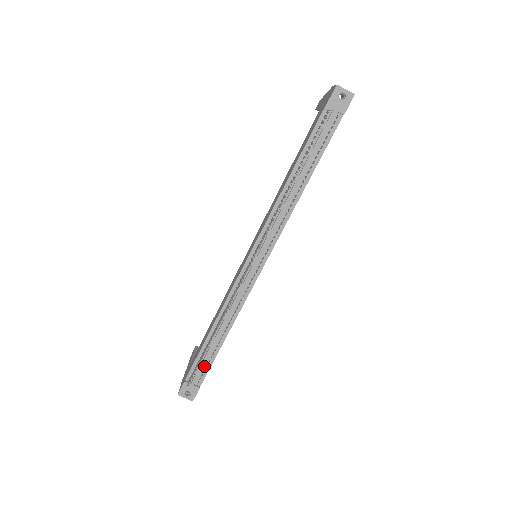
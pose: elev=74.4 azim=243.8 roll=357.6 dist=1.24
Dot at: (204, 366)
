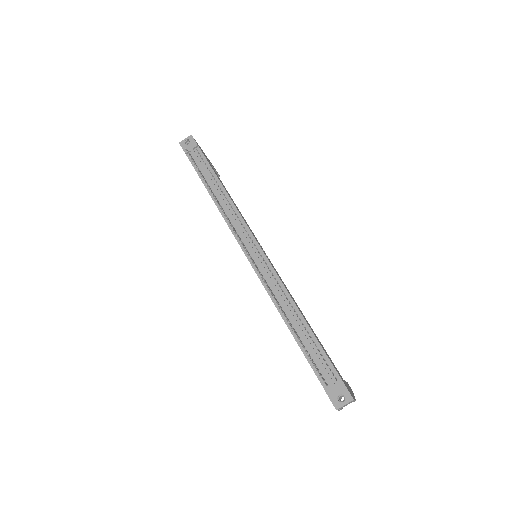
Dot at: (321, 360)
